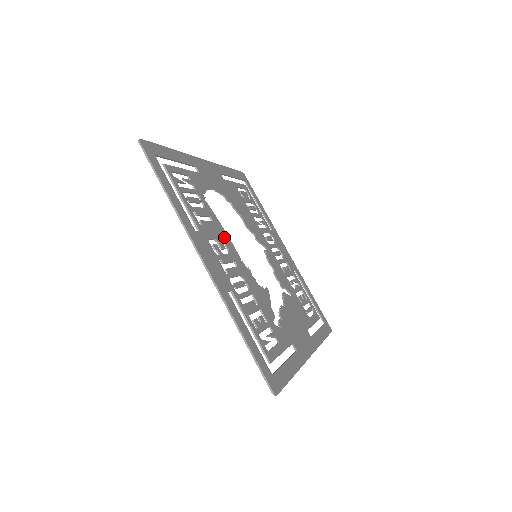
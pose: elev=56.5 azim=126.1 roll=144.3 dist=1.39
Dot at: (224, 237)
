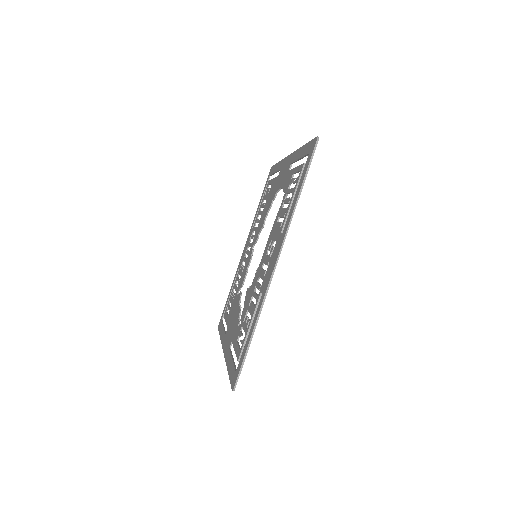
Dot at: occluded
